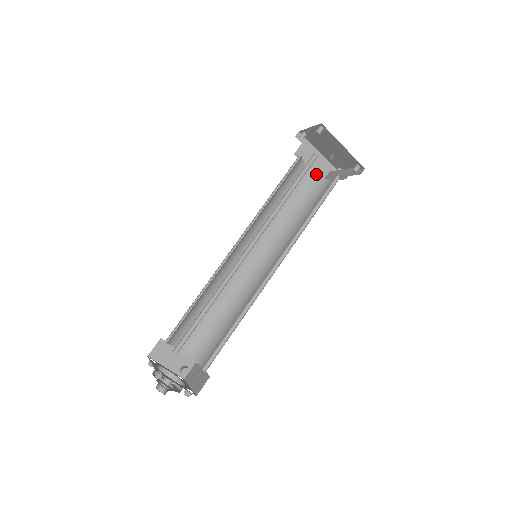
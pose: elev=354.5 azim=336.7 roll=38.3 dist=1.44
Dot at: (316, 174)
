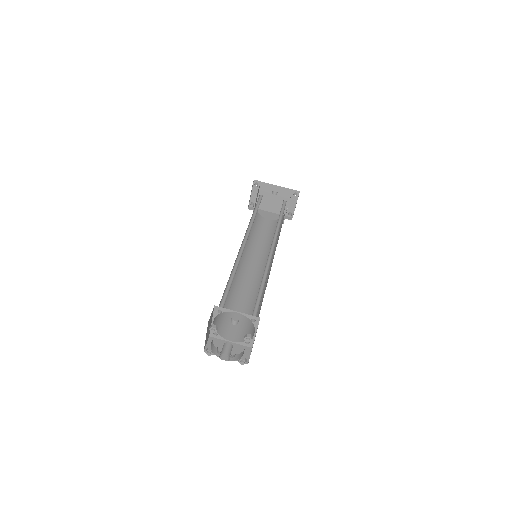
Dot at: (275, 220)
